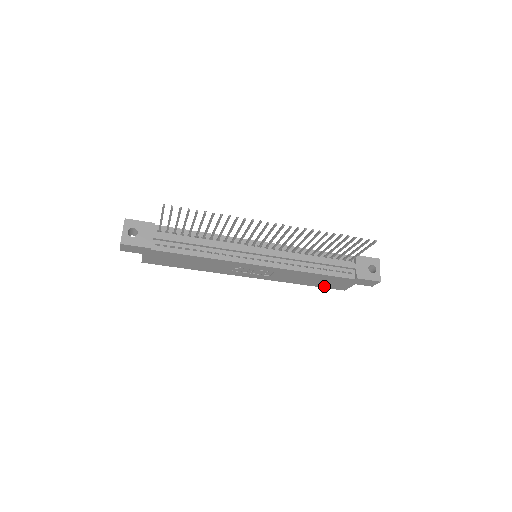
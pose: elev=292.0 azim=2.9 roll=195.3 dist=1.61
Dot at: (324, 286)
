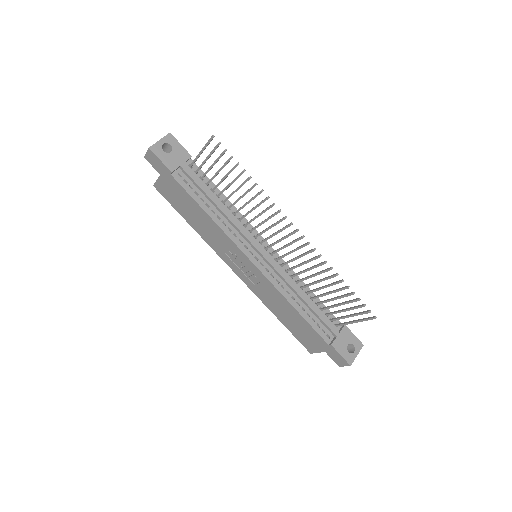
Dot at: (295, 334)
